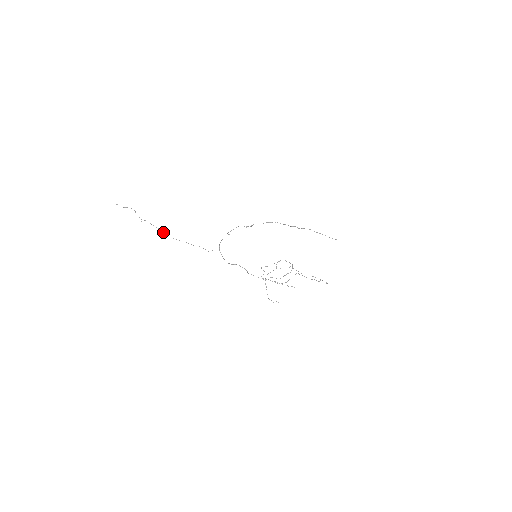
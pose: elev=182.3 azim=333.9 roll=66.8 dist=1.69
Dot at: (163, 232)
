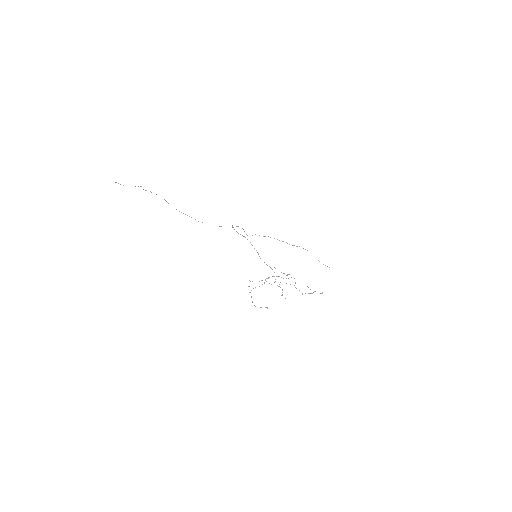
Dot at: occluded
